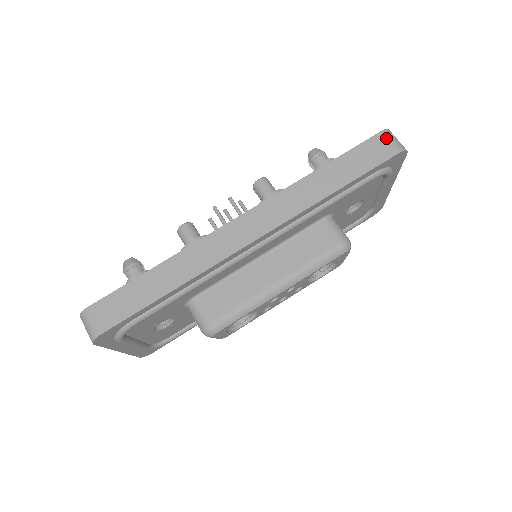
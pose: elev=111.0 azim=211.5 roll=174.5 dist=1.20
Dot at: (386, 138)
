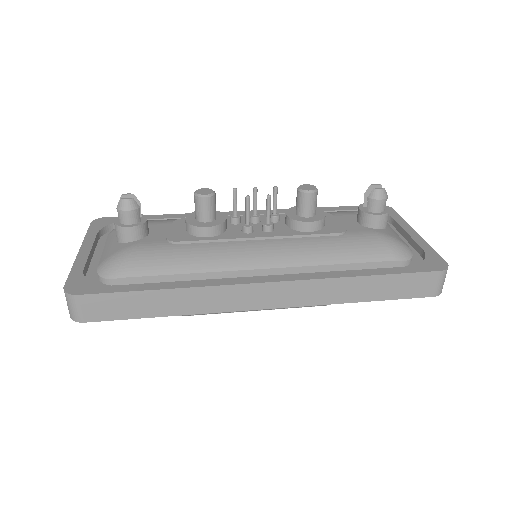
Dot at: (438, 279)
